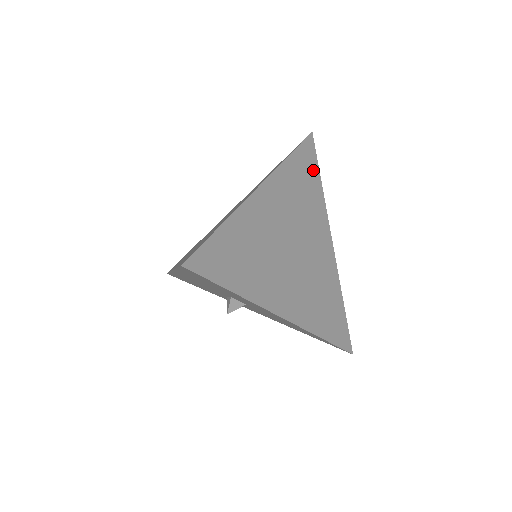
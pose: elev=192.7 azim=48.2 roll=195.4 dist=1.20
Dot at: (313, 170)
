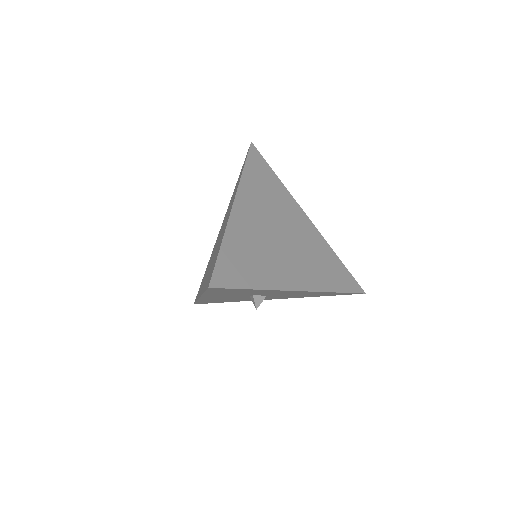
Dot at: (266, 170)
